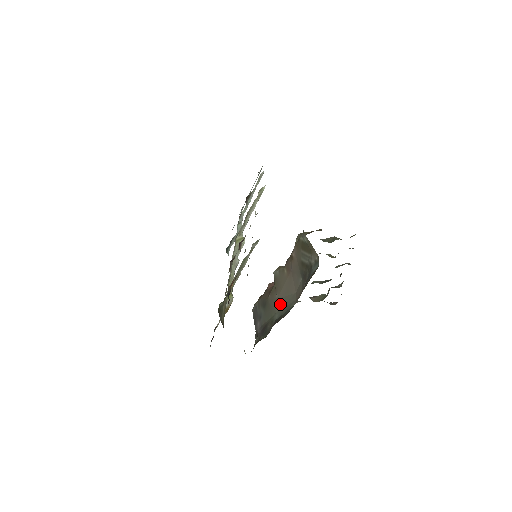
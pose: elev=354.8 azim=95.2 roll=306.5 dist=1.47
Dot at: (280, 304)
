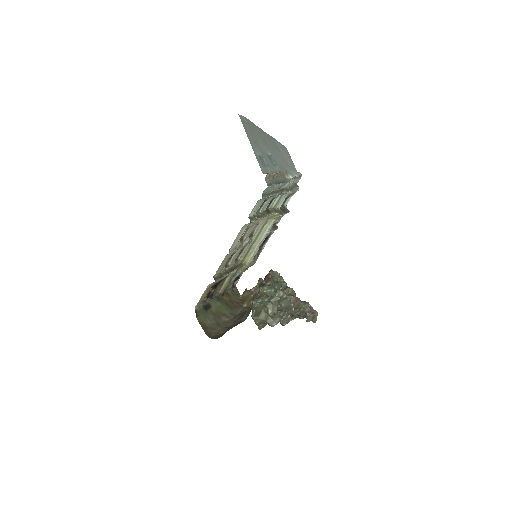
Dot at: occluded
